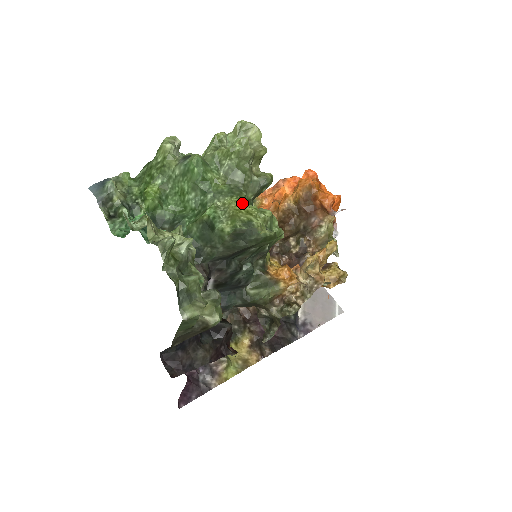
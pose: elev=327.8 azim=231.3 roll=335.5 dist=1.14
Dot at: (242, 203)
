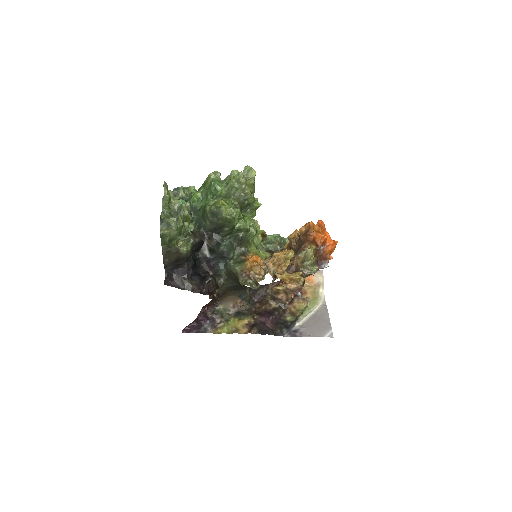
Dot at: (224, 201)
